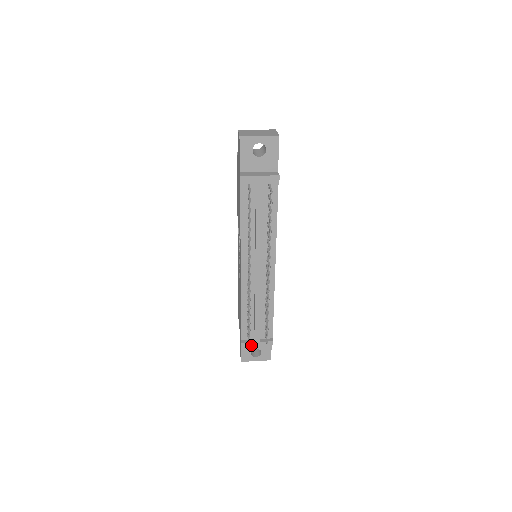
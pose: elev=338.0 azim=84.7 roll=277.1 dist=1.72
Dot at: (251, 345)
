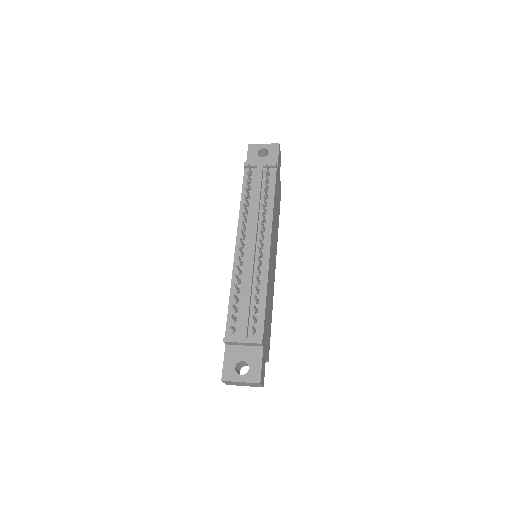
Dot at: (235, 342)
